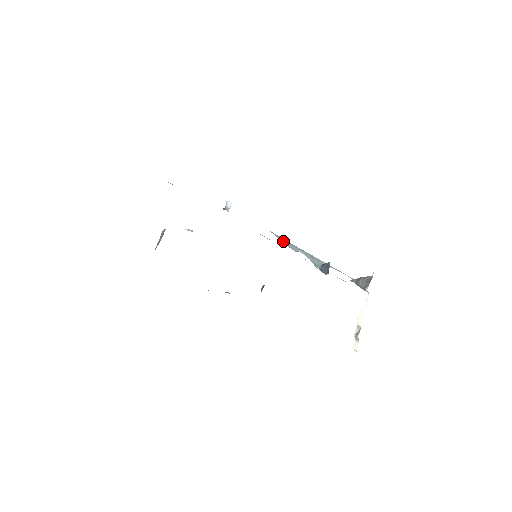
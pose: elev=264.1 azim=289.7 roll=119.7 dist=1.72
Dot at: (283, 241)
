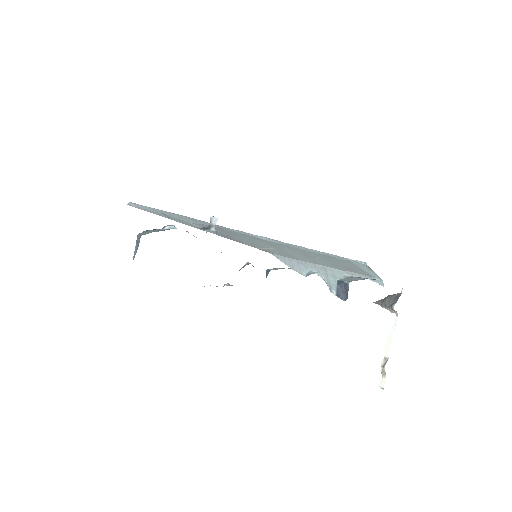
Dot at: (288, 263)
